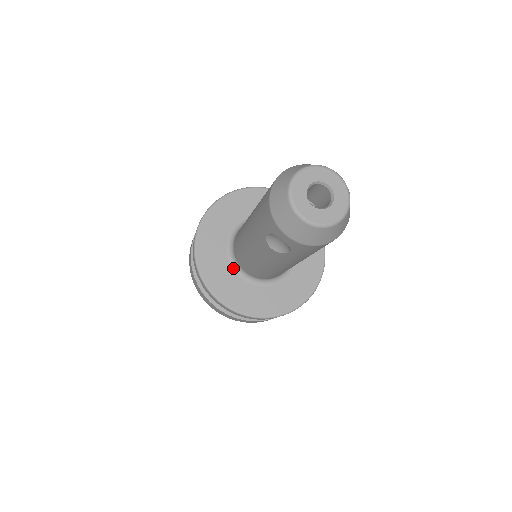
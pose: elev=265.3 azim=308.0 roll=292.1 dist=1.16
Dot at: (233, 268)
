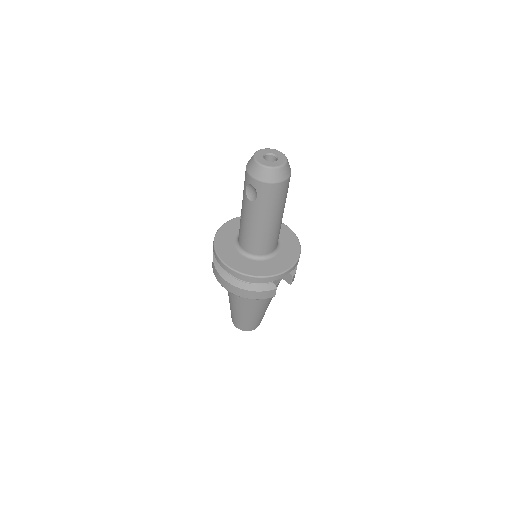
Dot at: (236, 249)
